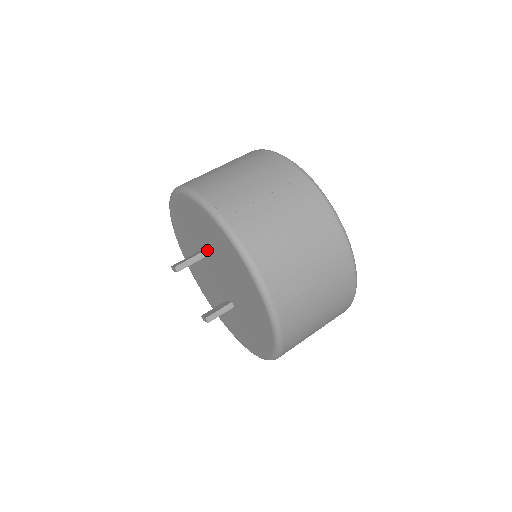
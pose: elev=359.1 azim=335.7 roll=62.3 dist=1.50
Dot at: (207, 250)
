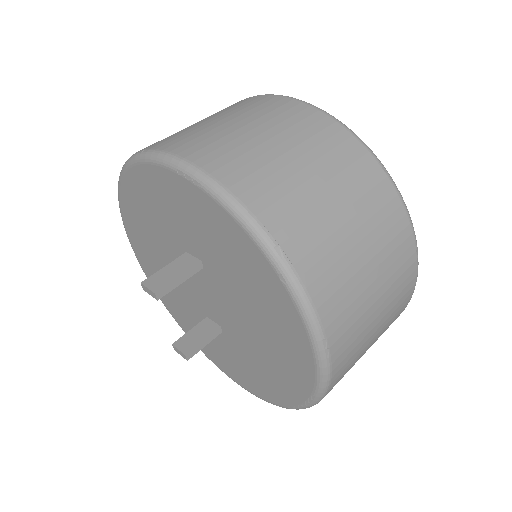
Dot at: (206, 264)
